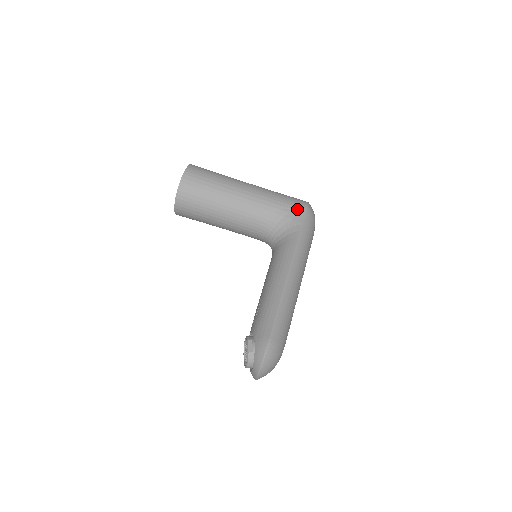
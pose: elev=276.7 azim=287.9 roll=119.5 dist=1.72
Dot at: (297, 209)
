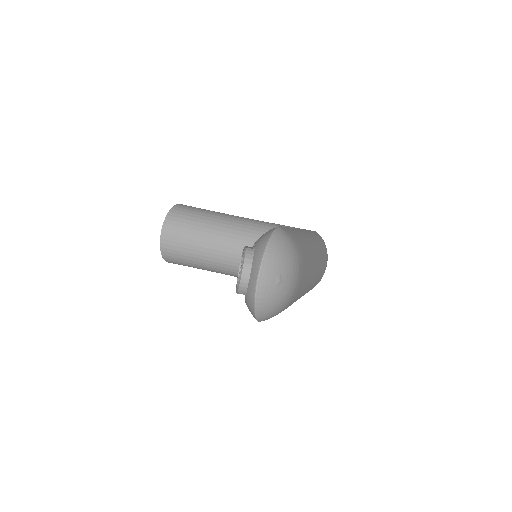
Dot at: (304, 229)
